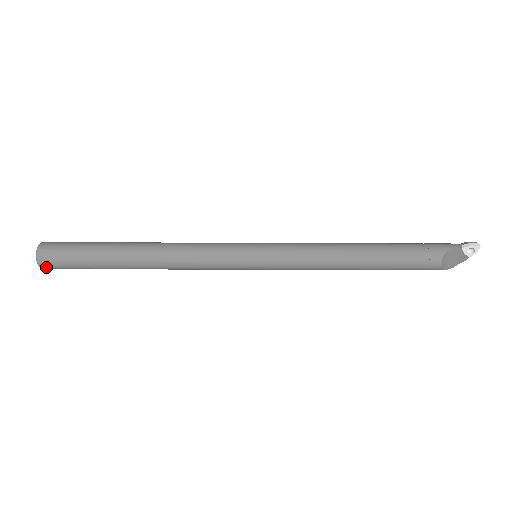
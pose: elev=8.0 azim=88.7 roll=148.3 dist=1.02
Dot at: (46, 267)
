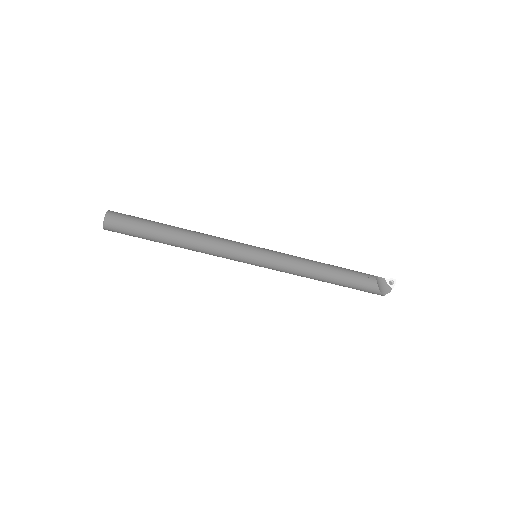
Dot at: (110, 220)
